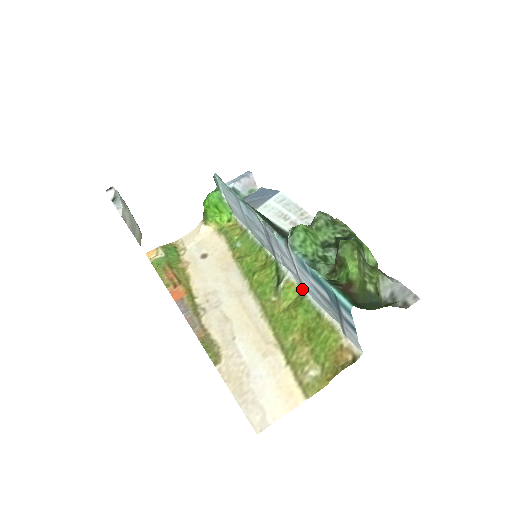
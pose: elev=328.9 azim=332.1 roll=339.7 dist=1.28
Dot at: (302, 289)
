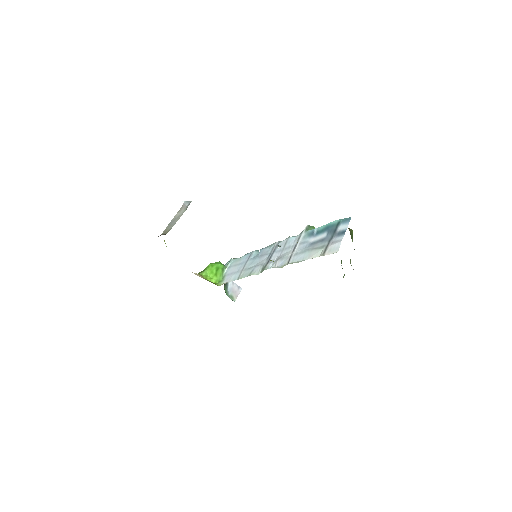
Dot at: occluded
